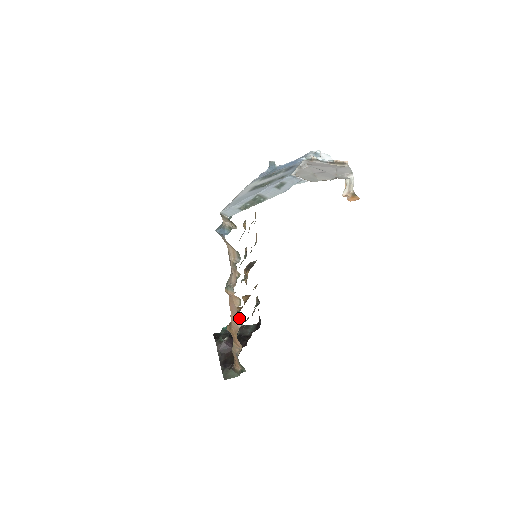
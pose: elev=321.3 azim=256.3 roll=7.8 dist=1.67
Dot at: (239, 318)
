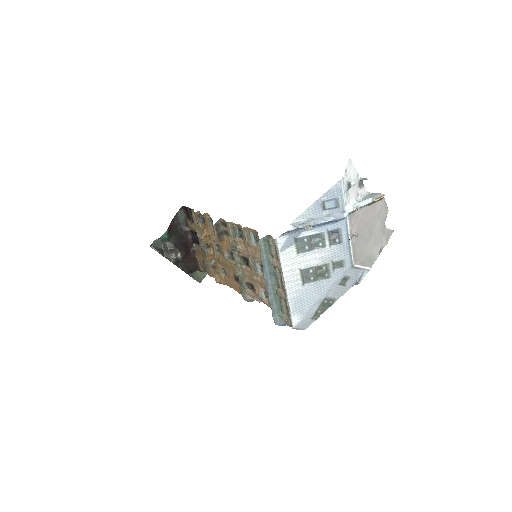
Dot at: occluded
